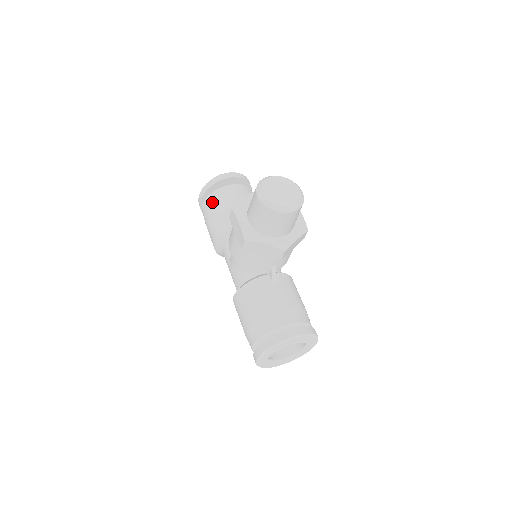
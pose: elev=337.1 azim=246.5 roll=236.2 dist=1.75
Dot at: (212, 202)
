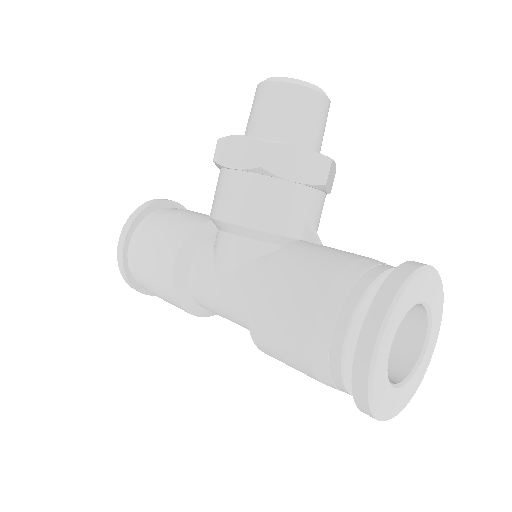
Dot at: (151, 222)
